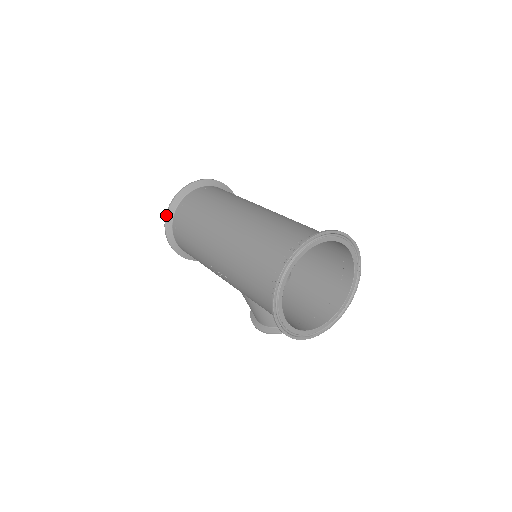
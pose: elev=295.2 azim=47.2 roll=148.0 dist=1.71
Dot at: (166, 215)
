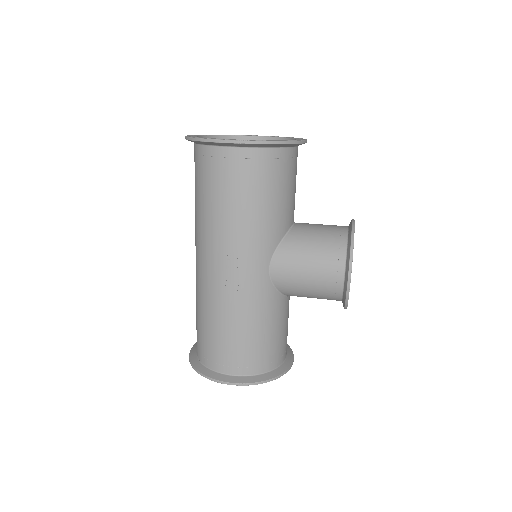
Dot at: (194, 369)
